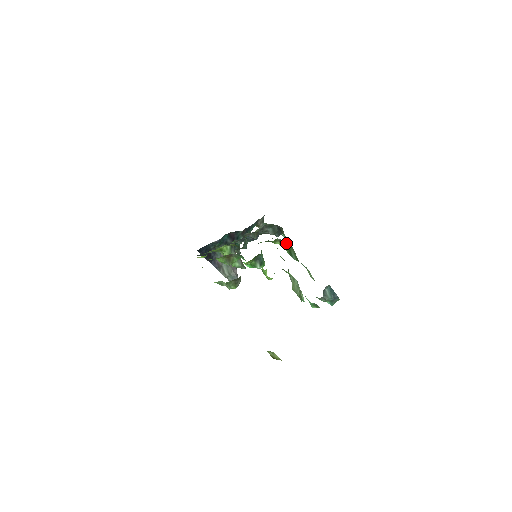
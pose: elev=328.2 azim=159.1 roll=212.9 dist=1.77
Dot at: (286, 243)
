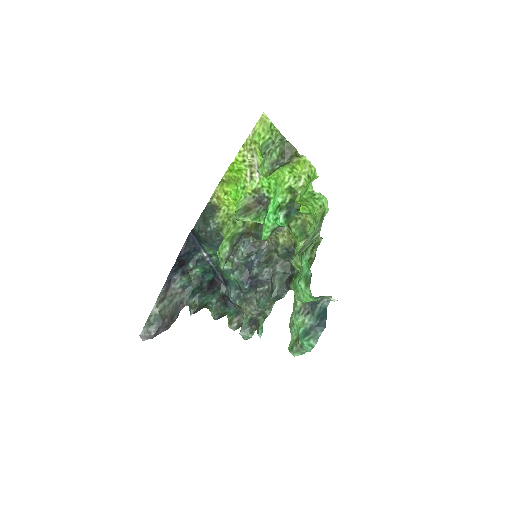
Dot at: (316, 243)
